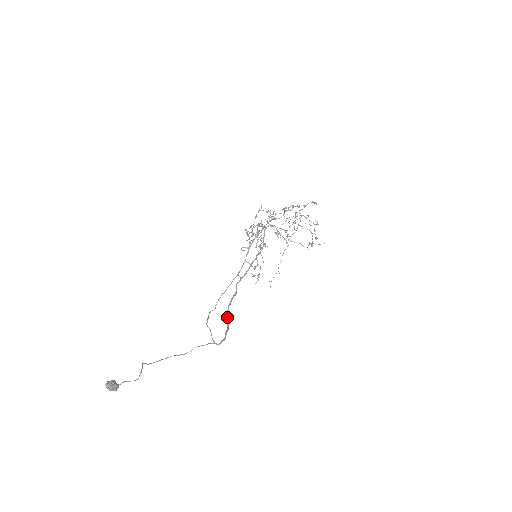
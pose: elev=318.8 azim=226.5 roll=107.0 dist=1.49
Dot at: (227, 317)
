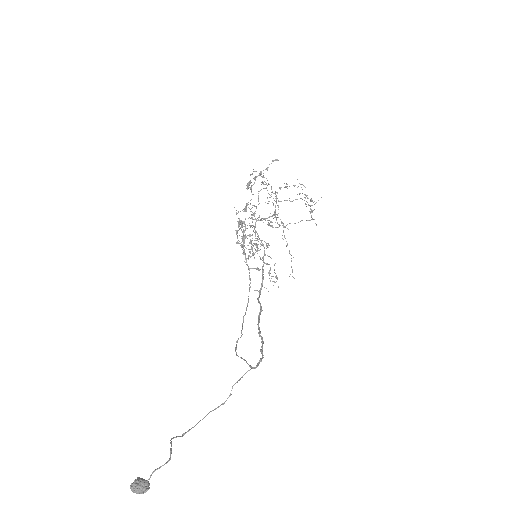
Dot at: (259, 335)
